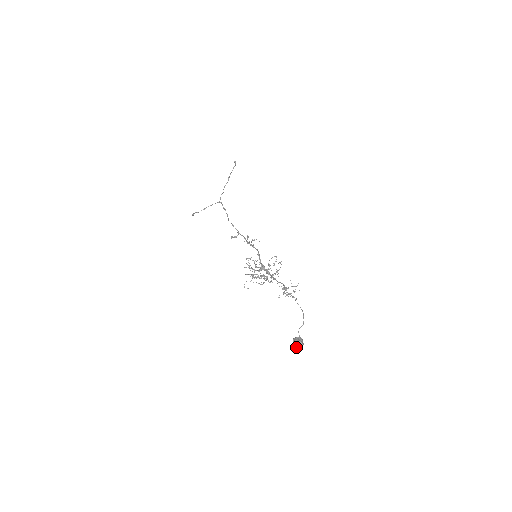
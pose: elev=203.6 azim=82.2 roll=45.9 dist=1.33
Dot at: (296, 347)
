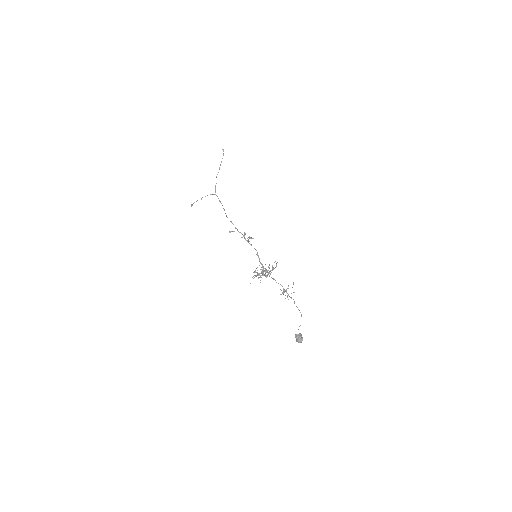
Dot at: (298, 341)
